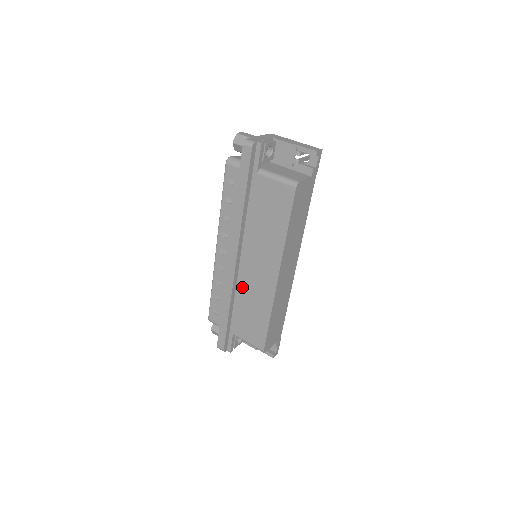
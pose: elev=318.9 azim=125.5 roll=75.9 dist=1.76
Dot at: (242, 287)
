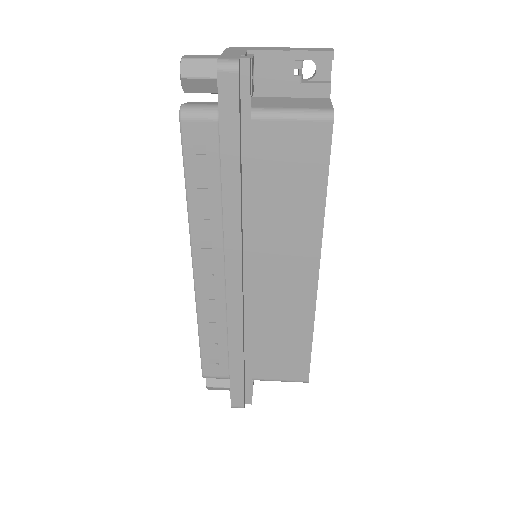
Dot at: (255, 310)
